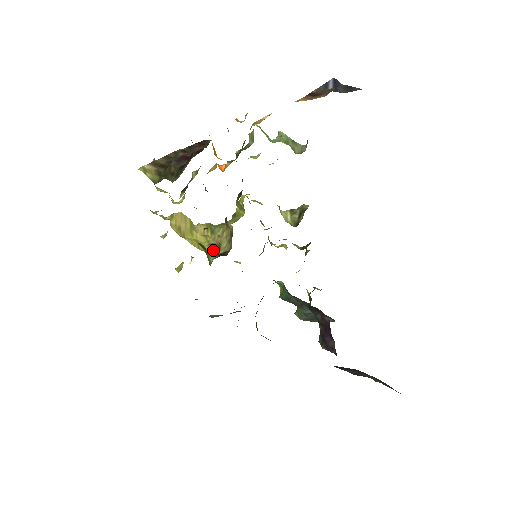
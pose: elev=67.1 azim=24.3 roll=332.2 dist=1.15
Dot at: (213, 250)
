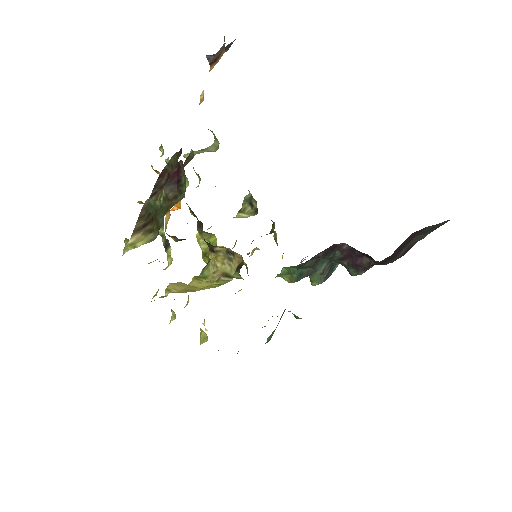
Dot at: (225, 280)
